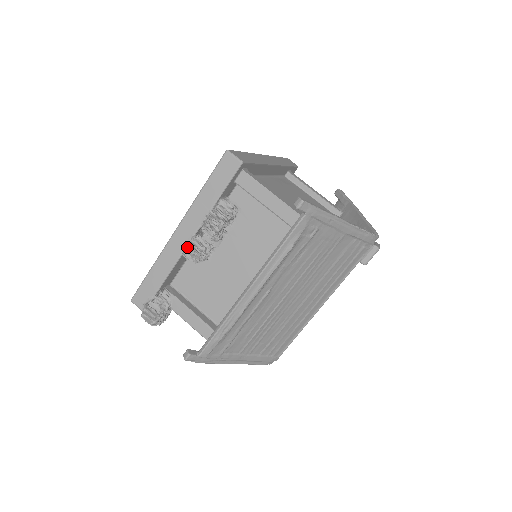
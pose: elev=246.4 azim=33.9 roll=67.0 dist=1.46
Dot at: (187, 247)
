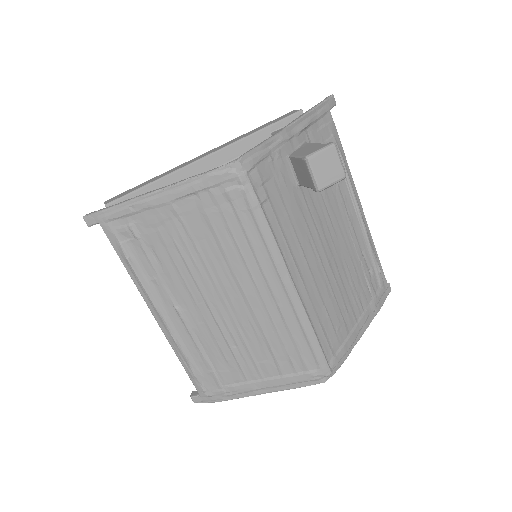
Dot at: occluded
